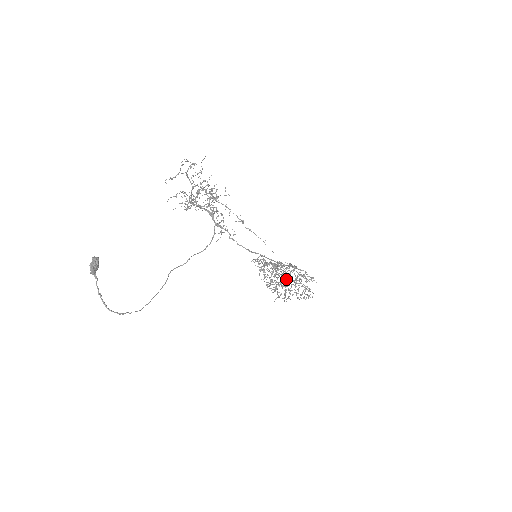
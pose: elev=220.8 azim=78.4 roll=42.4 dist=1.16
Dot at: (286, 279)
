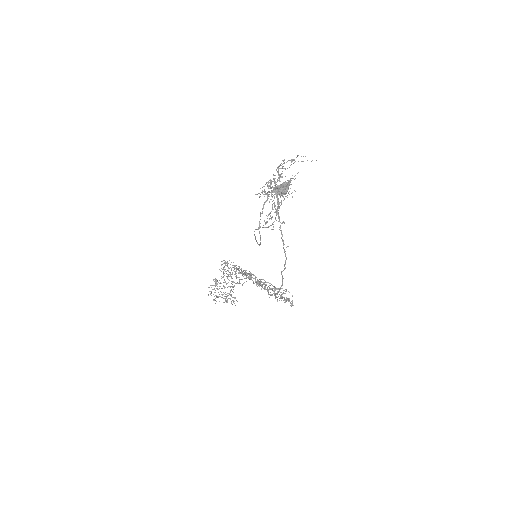
Dot at: occluded
